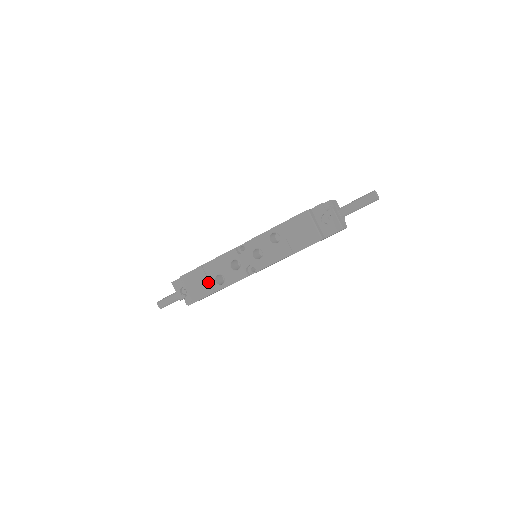
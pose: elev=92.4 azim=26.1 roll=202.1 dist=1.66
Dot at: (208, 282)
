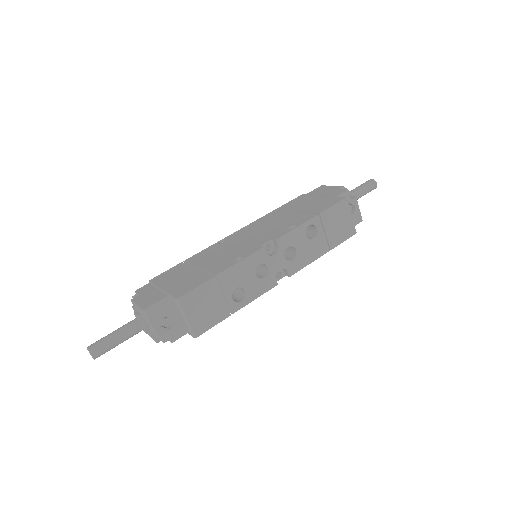
Dot at: (223, 301)
